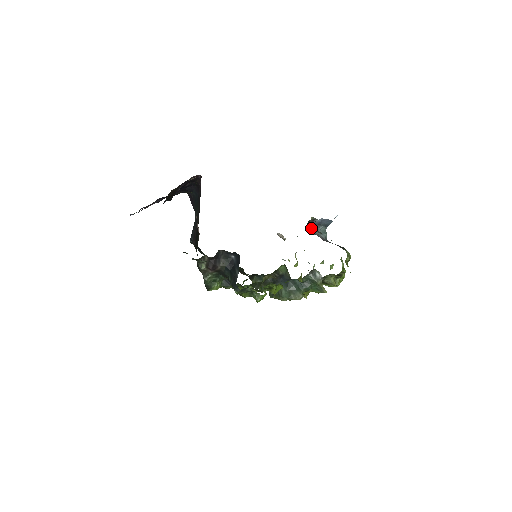
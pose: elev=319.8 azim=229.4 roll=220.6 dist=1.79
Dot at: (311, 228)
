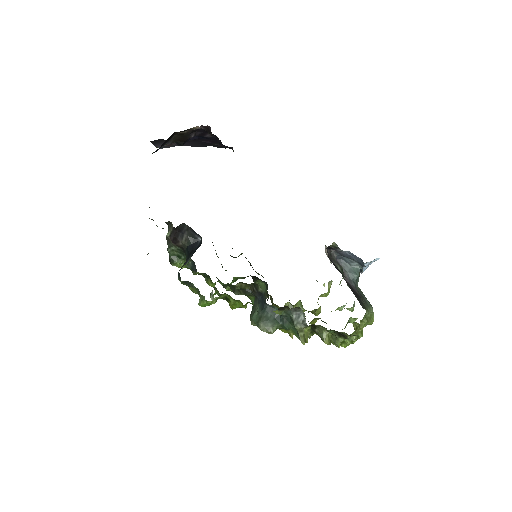
Dot at: (341, 258)
